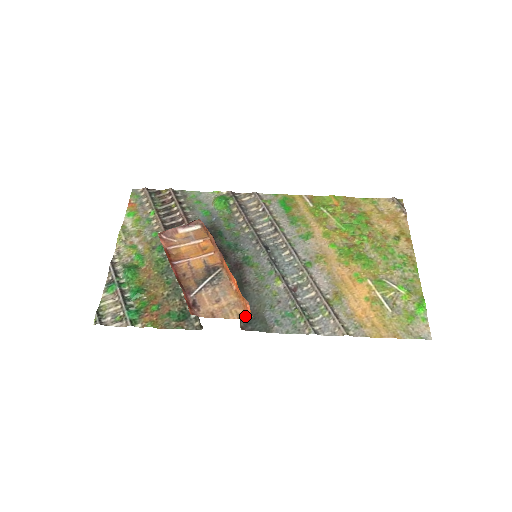
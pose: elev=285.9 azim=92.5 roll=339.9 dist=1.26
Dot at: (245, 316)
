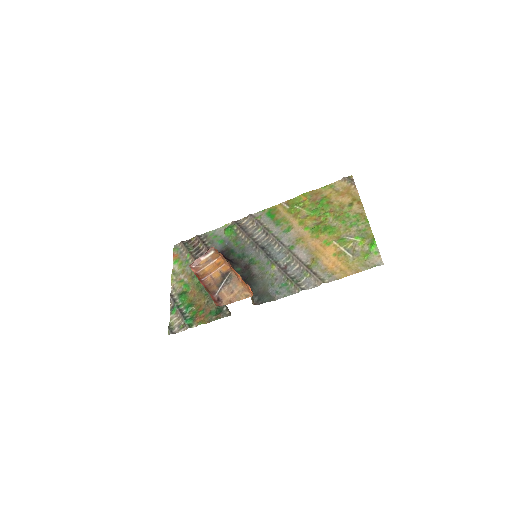
Dot at: (250, 295)
